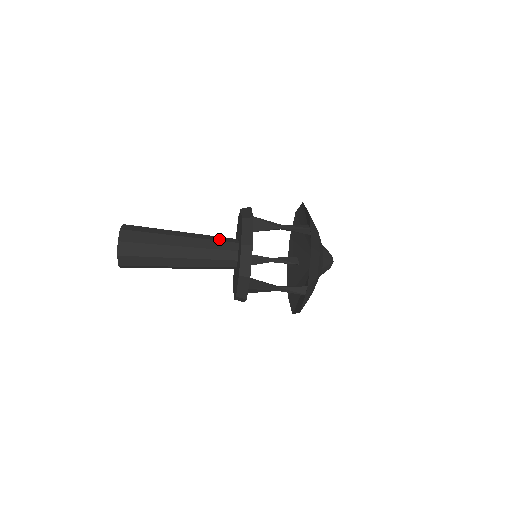
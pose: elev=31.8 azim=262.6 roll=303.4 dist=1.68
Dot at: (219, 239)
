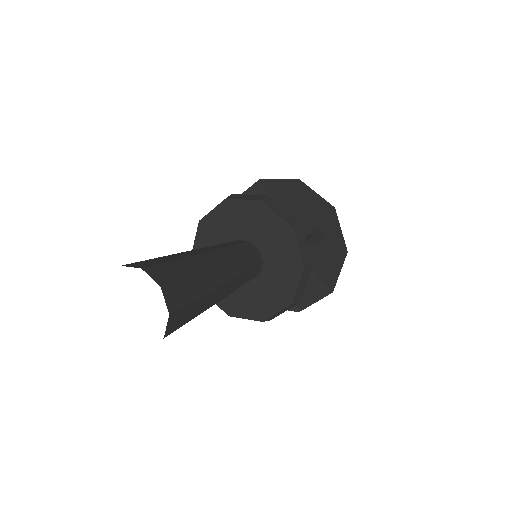
Dot at: (251, 264)
